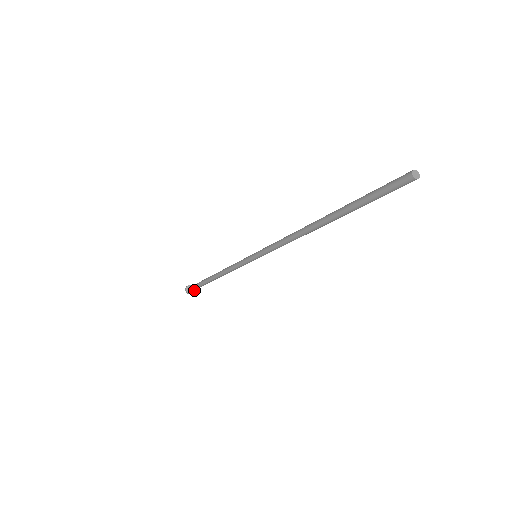
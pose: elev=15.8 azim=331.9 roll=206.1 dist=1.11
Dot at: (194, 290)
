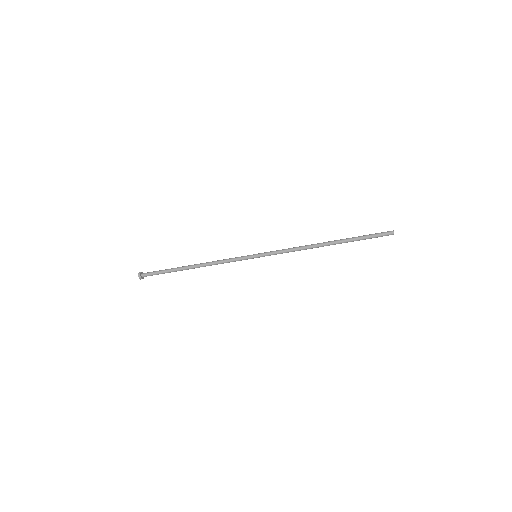
Dot at: occluded
